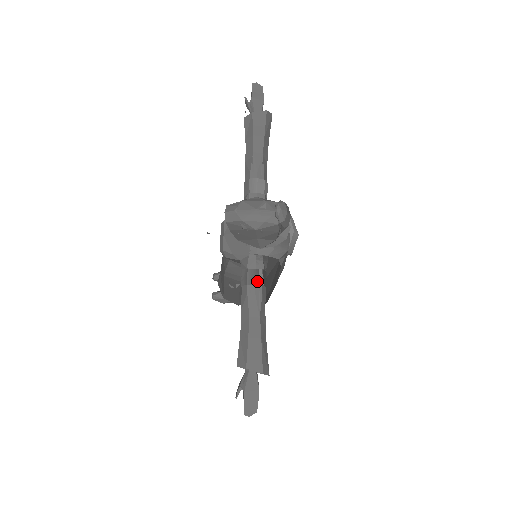
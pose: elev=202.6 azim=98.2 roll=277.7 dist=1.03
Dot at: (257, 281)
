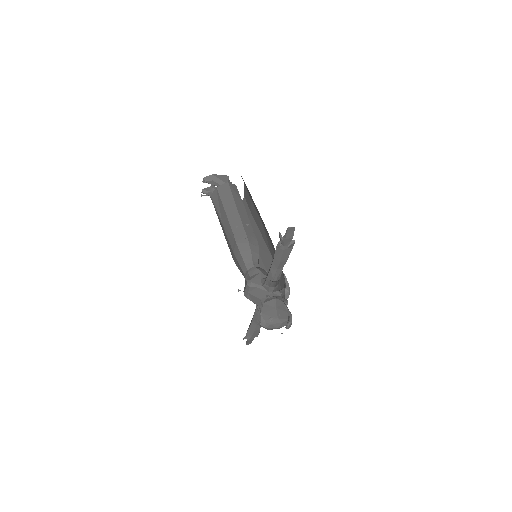
Dot at: occluded
